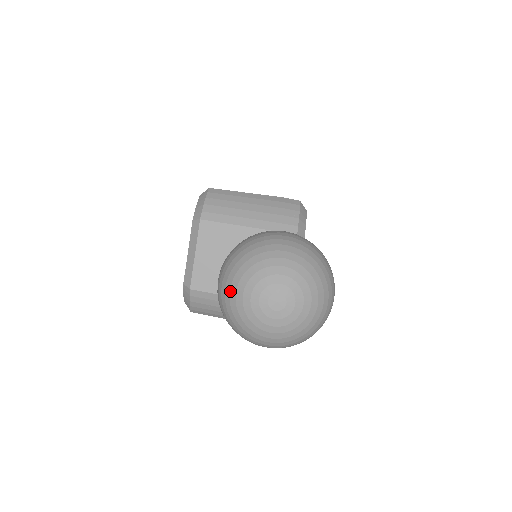
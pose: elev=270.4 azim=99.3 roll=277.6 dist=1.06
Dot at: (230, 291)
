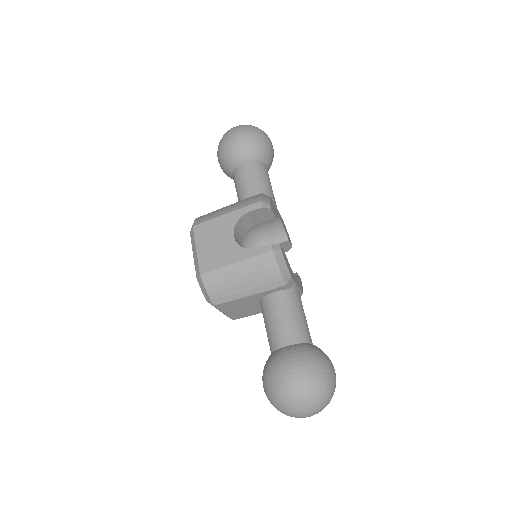
Dot at: occluded
